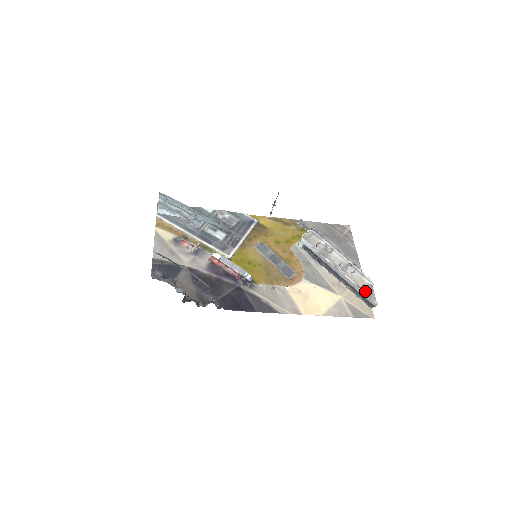
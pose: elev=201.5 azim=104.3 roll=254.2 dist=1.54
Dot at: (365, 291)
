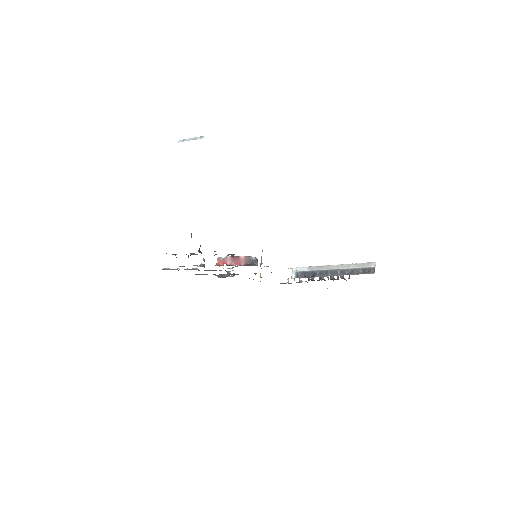
Dot at: (360, 264)
